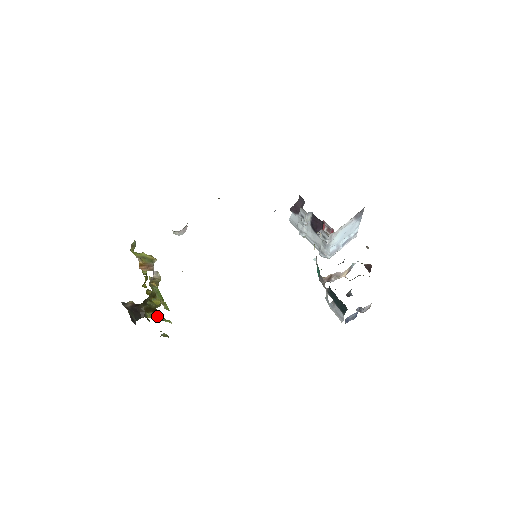
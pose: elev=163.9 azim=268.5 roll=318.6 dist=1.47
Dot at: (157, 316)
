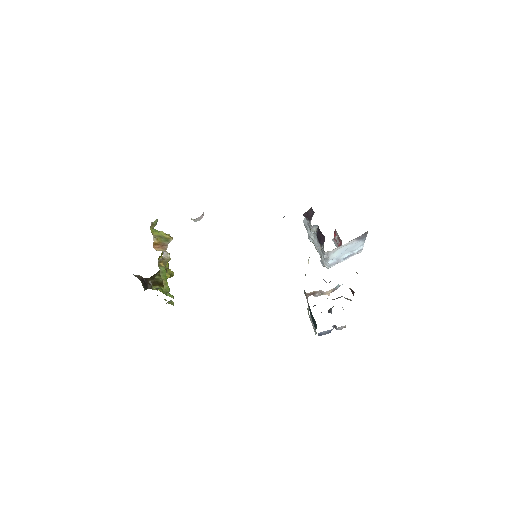
Dot at: occluded
